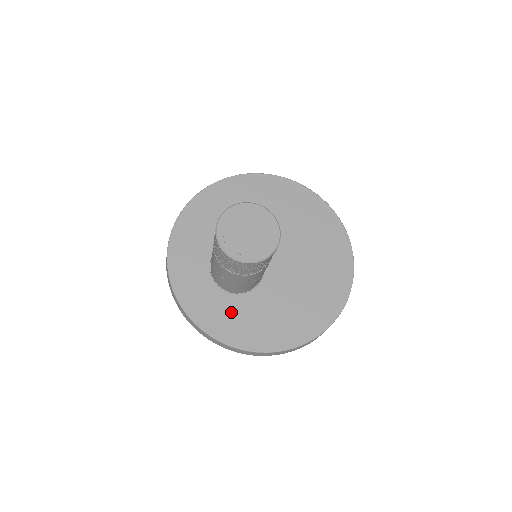
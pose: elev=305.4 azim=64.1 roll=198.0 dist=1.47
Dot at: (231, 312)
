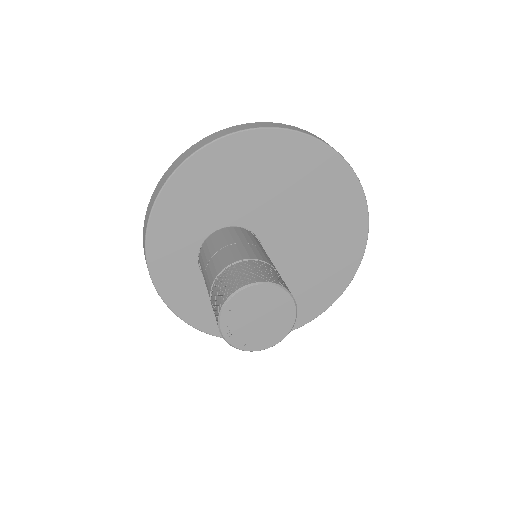
Dot at: occluded
